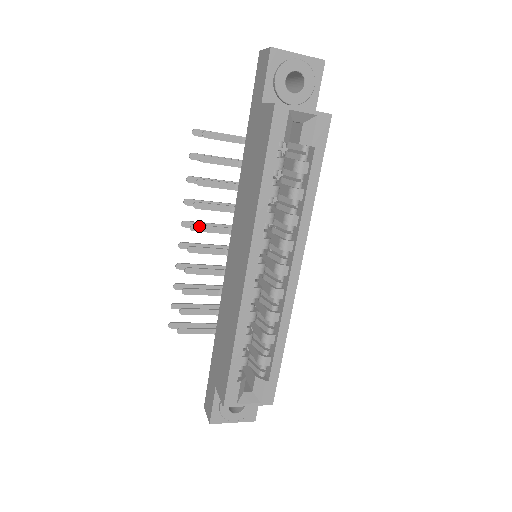
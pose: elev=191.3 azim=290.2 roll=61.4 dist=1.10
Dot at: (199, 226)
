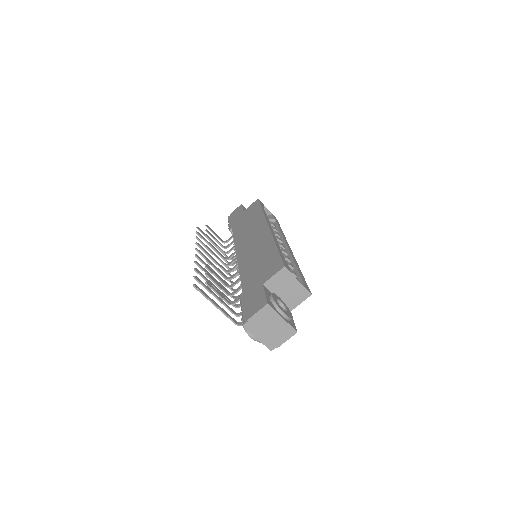
Dot at: (210, 249)
